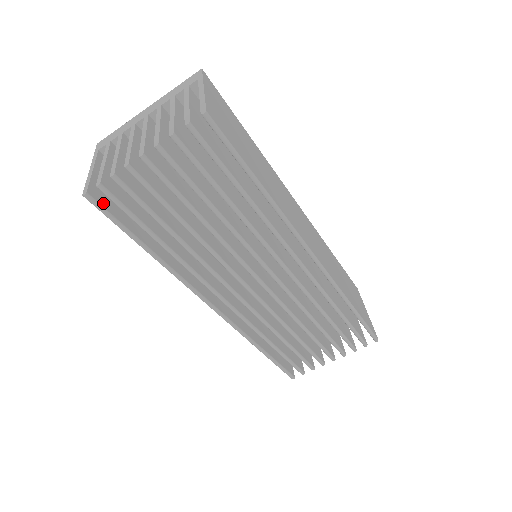
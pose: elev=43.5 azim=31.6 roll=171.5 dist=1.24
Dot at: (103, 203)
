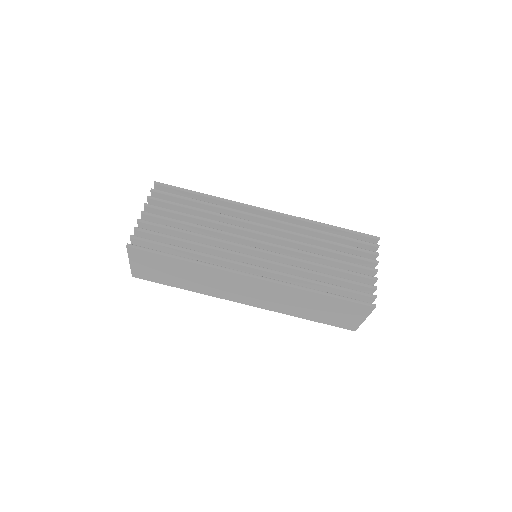
Dot at: (140, 248)
